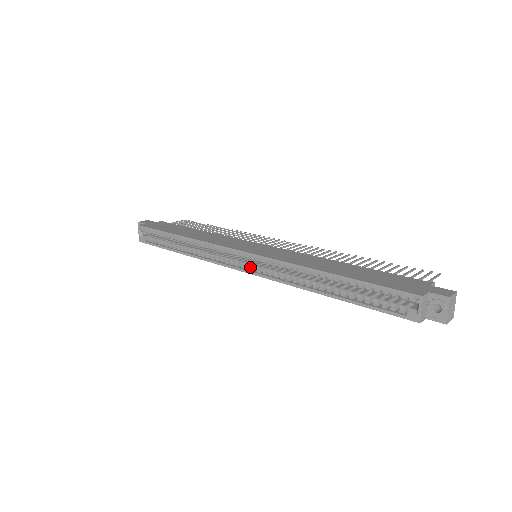
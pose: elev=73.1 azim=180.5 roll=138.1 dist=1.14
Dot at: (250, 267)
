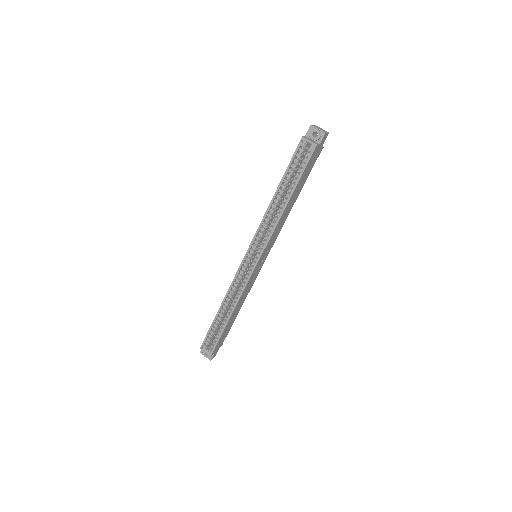
Dot at: (257, 258)
